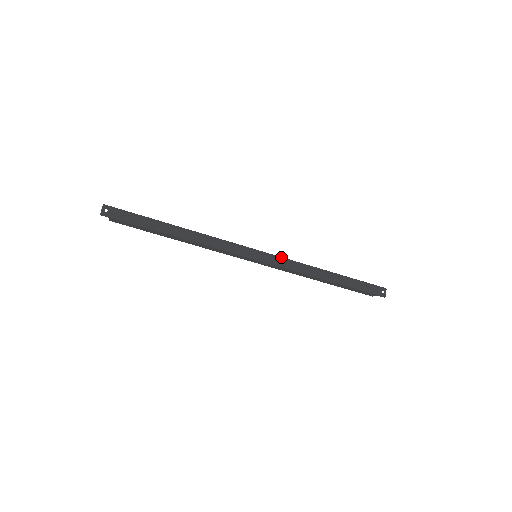
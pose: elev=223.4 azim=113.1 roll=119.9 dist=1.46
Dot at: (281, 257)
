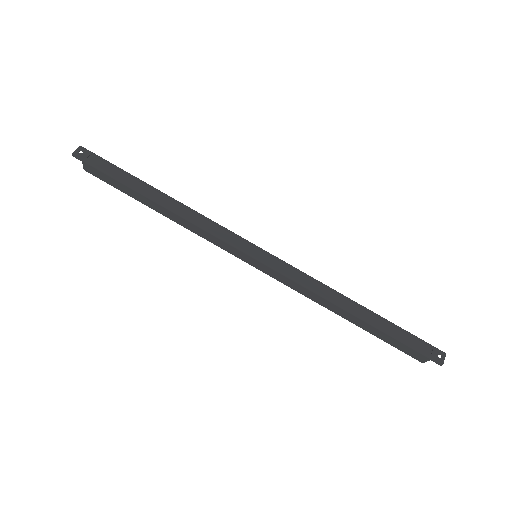
Dot at: occluded
